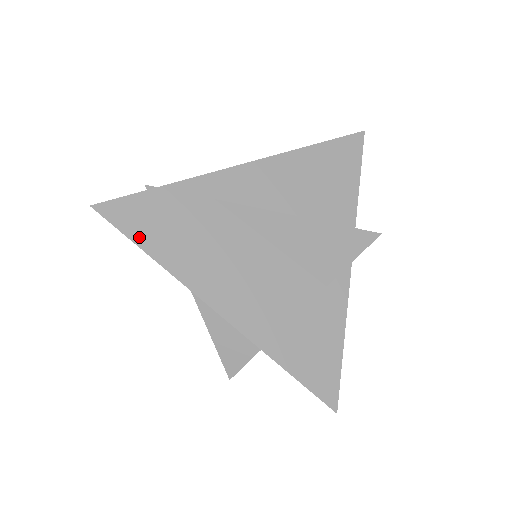
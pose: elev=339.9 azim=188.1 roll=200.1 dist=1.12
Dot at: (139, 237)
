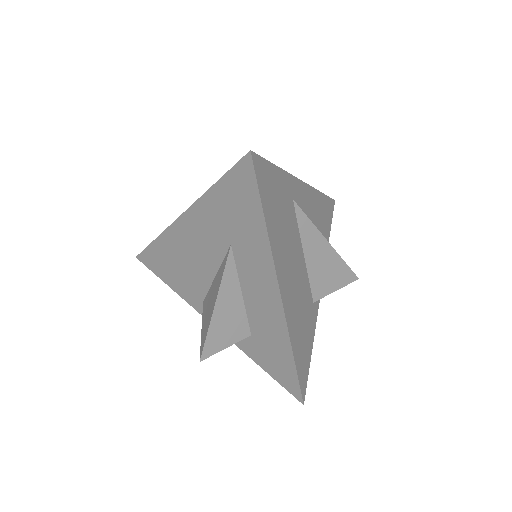
Dot at: (264, 202)
